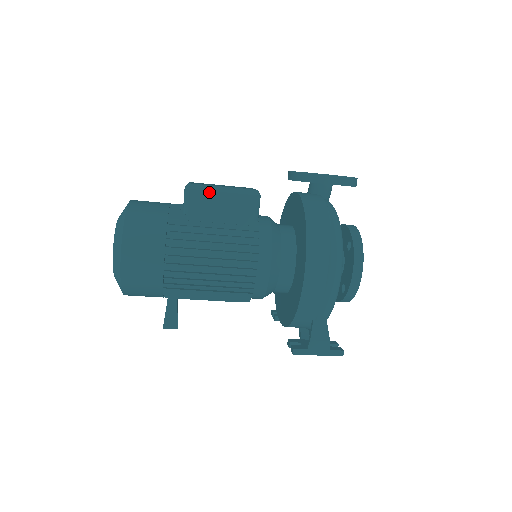
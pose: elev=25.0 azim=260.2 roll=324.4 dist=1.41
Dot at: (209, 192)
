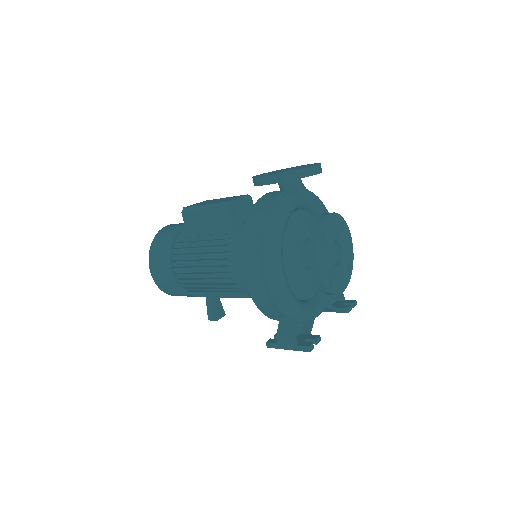
Dot at: (194, 212)
